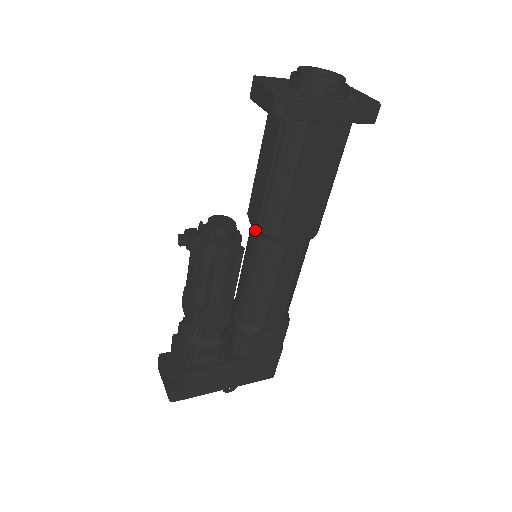
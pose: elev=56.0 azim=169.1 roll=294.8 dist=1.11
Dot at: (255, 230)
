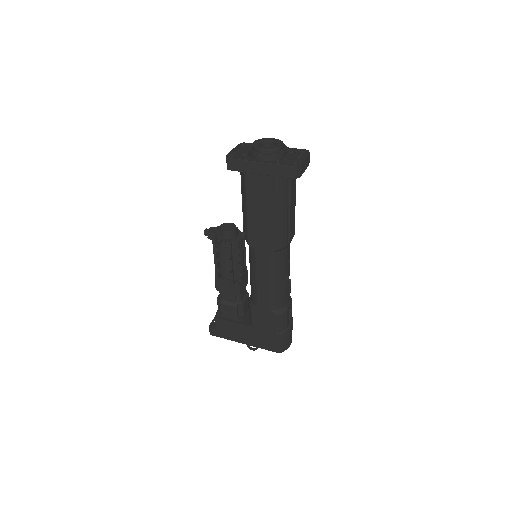
Dot at: occluded
